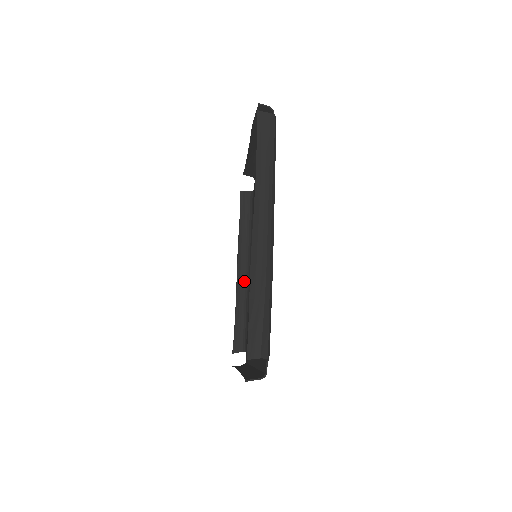
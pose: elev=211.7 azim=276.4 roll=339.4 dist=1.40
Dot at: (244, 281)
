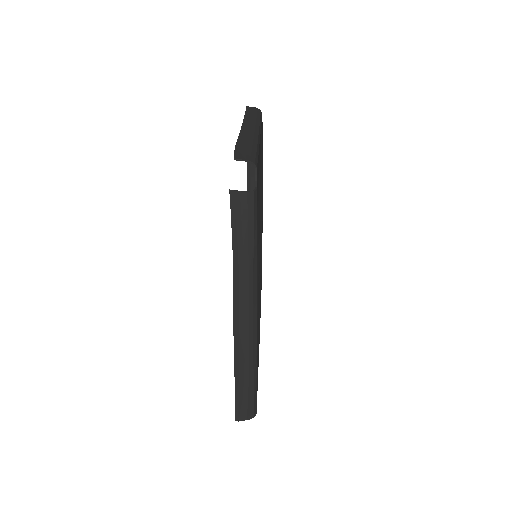
Dot at: occluded
